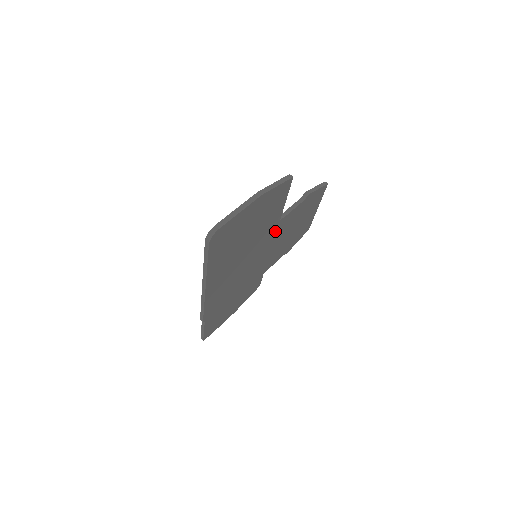
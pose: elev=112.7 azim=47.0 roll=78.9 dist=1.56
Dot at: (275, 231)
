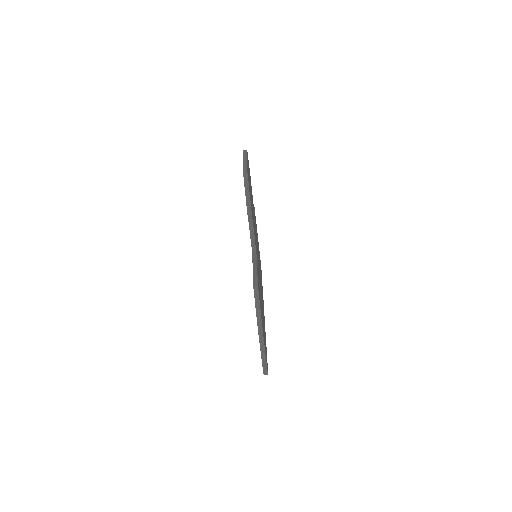
Dot at: (256, 249)
